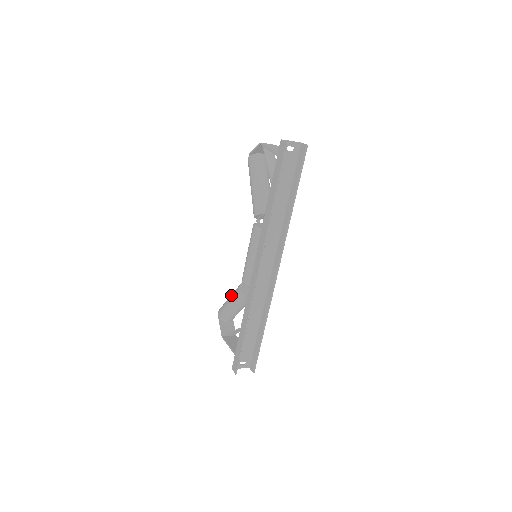
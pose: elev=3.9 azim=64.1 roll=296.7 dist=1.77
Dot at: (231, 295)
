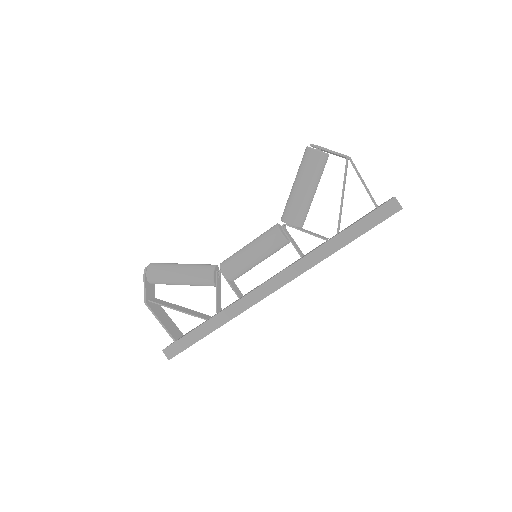
Dot at: (188, 271)
